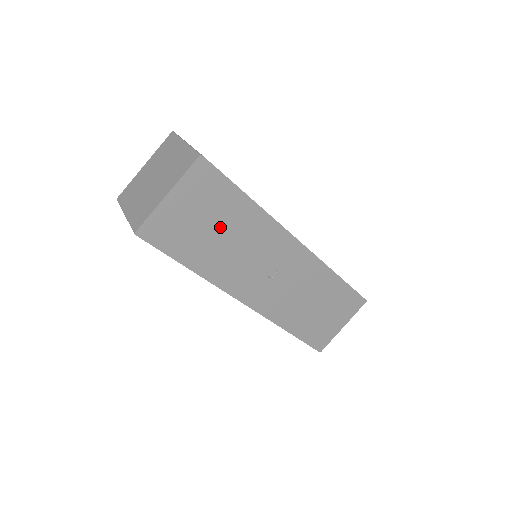
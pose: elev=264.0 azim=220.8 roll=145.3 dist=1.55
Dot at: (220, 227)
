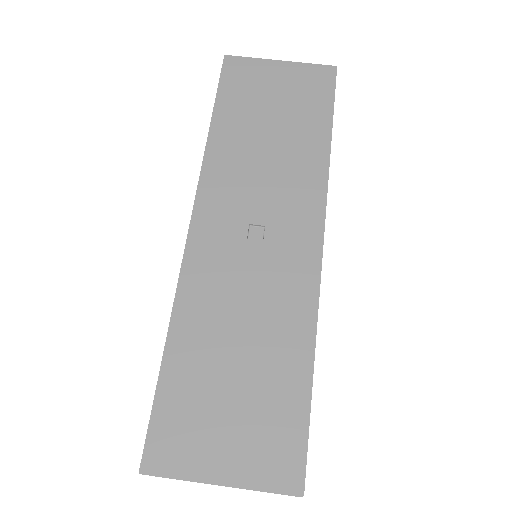
Dot at: (279, 125)
